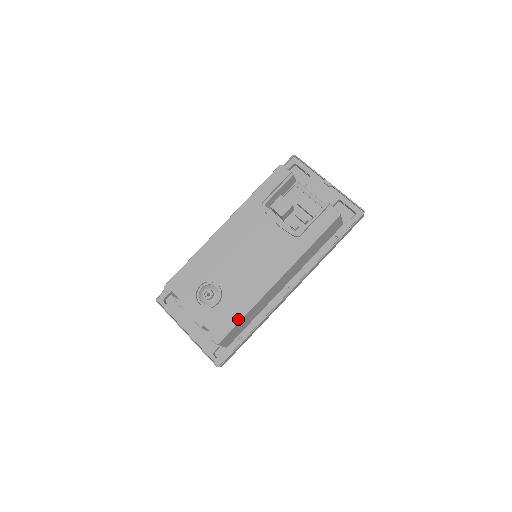
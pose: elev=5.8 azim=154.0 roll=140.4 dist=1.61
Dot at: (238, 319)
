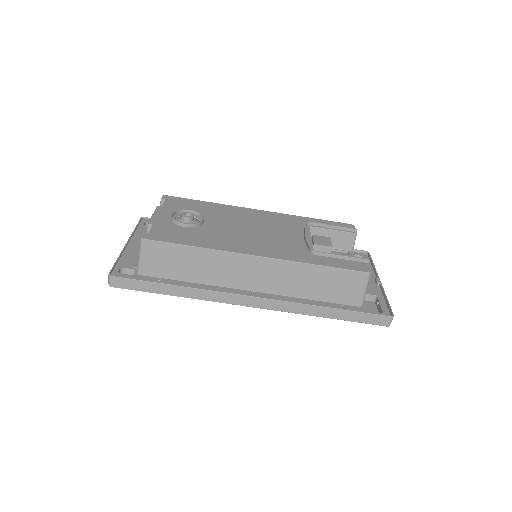
Dot at: (184, 243)
